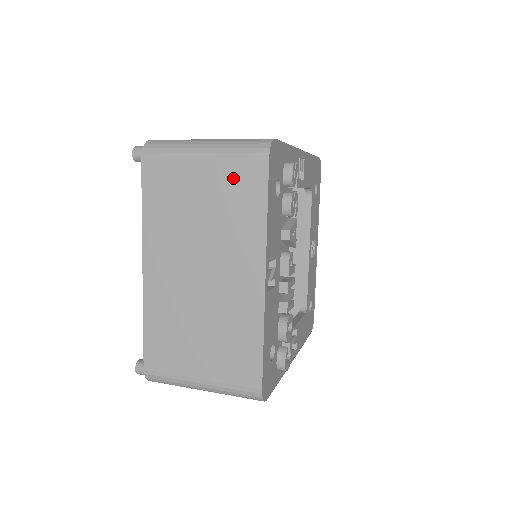
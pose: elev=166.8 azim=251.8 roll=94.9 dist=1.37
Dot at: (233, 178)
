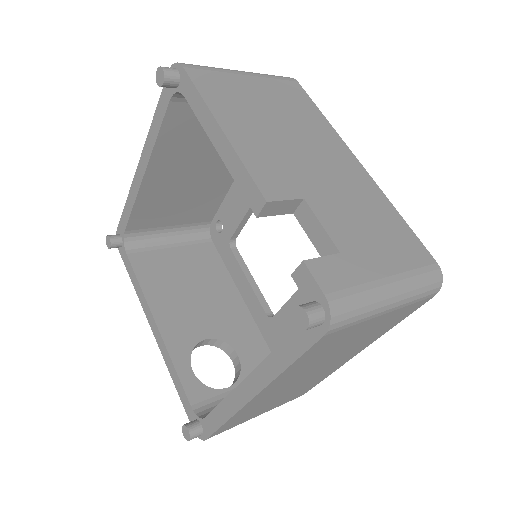
Dot at: (397, 316)
